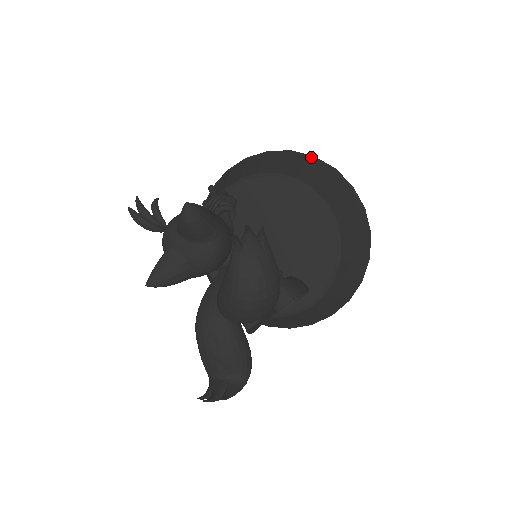
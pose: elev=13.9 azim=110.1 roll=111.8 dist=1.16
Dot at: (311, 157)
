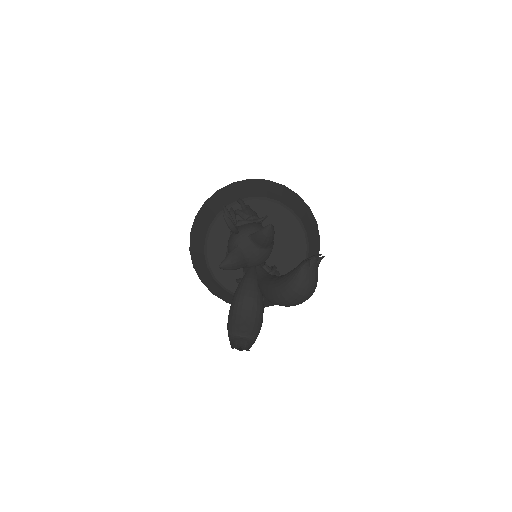
Dot at: (297, 195)
